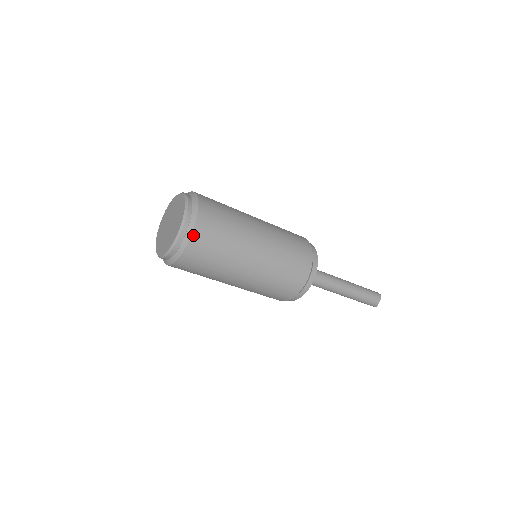
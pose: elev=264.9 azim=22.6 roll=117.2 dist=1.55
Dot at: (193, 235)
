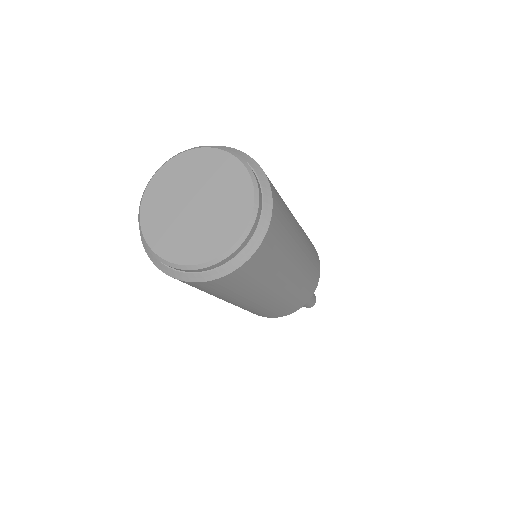
Dot at: (273, 198)
